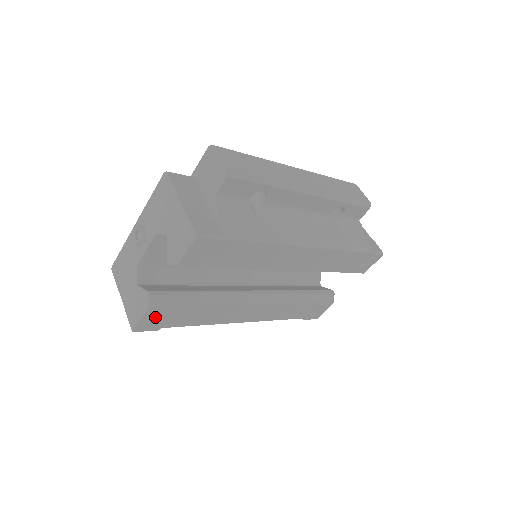
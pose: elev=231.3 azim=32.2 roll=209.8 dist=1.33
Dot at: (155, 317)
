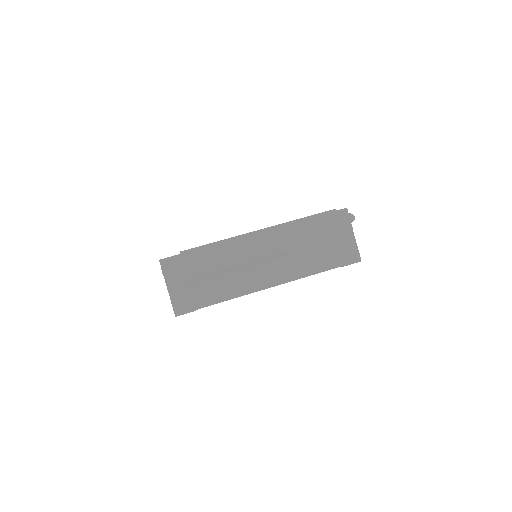
Dot at: occluded
